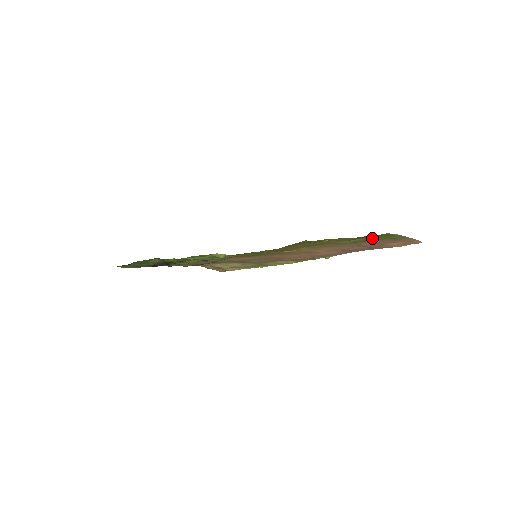
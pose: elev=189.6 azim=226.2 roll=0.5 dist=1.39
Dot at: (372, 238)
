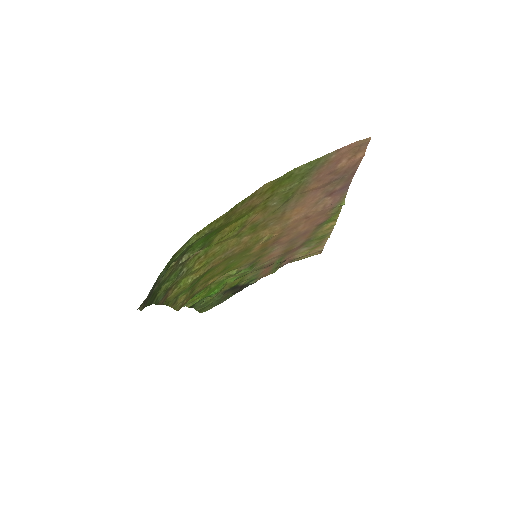
Dot at: (287, 187)
